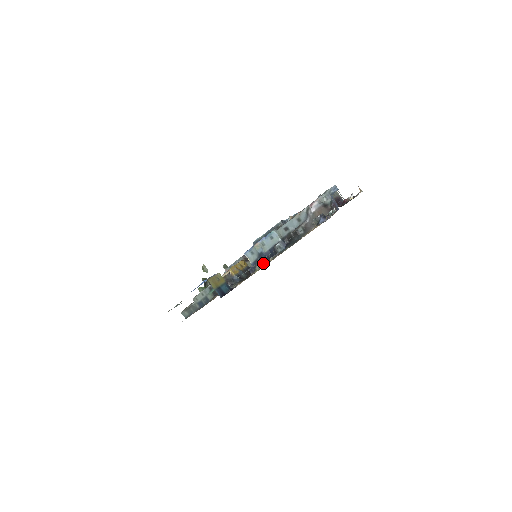
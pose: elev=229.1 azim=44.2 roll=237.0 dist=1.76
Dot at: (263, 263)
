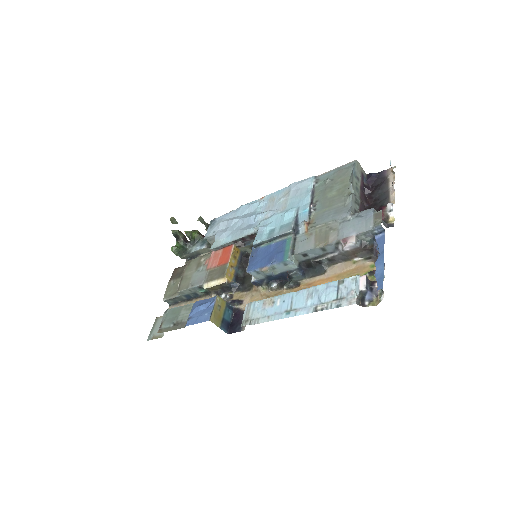
Dot at: (272, 284)
